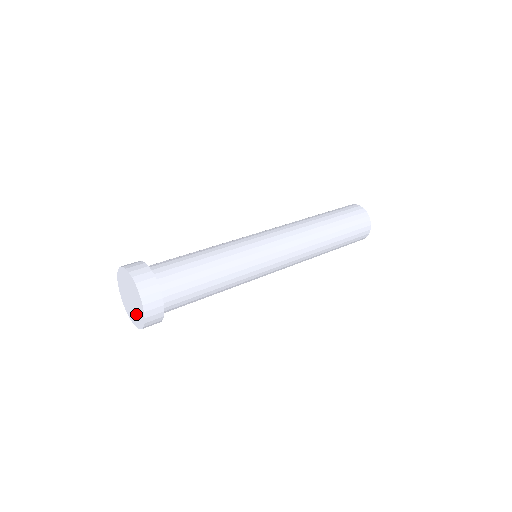
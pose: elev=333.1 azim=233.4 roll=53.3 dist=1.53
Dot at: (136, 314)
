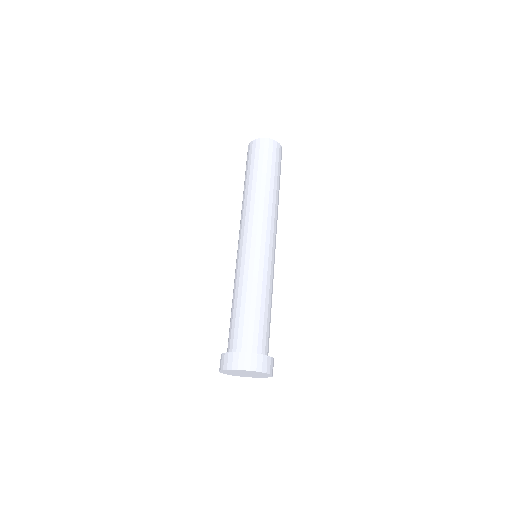
Dot at: (260, 375)
